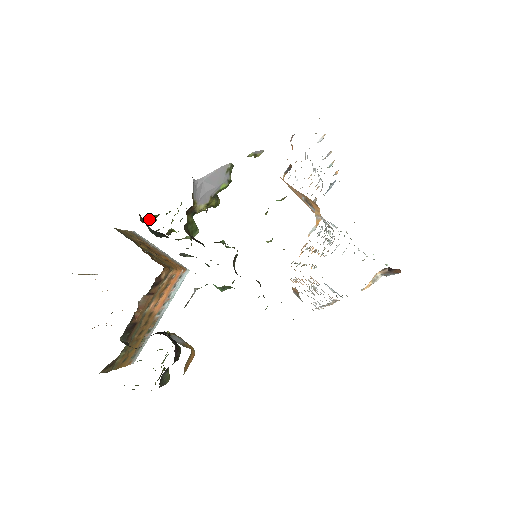
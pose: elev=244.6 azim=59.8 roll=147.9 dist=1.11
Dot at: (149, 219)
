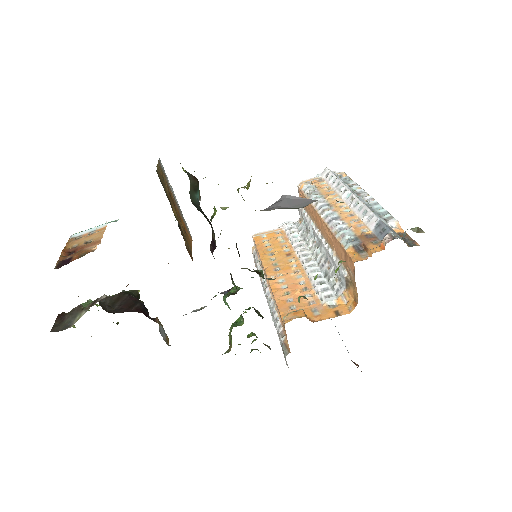
Dot at: occluded
